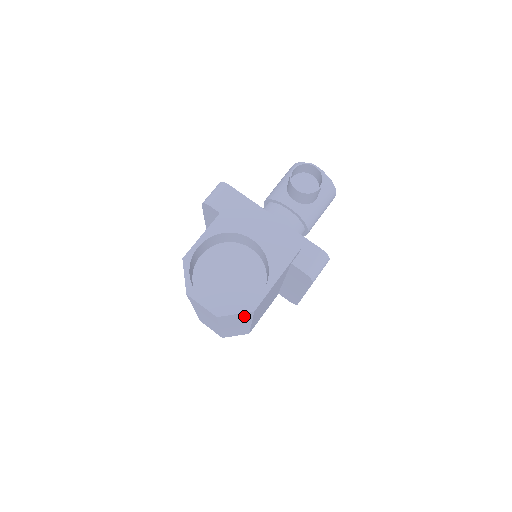
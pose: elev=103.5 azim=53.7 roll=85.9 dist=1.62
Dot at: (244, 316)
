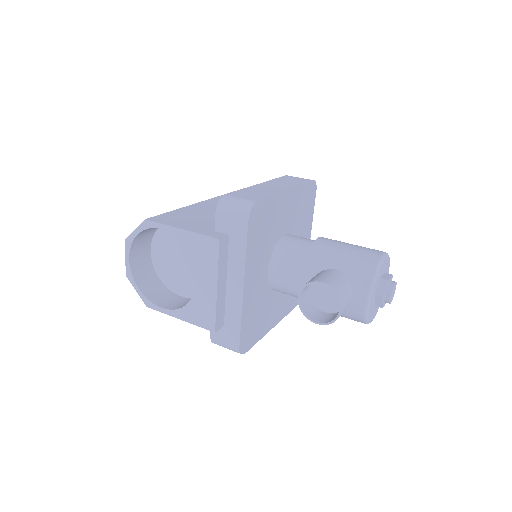
Dot at: occluded
